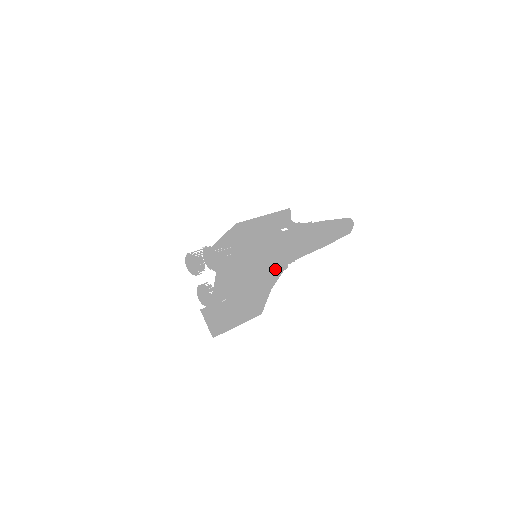
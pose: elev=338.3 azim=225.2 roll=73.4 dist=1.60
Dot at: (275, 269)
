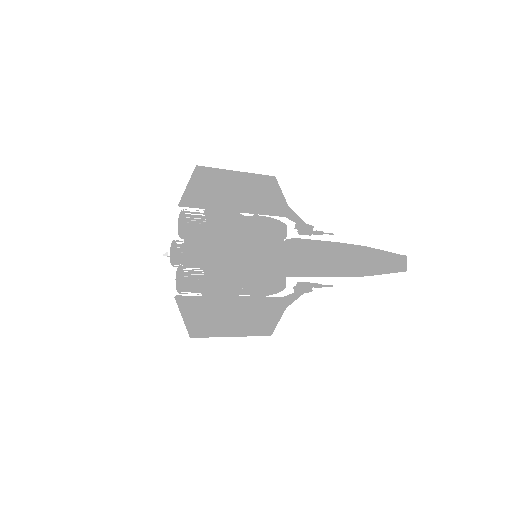
Dot at: (284, 276)
